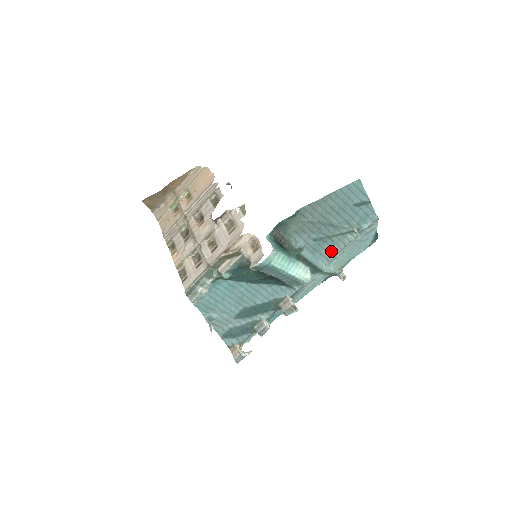
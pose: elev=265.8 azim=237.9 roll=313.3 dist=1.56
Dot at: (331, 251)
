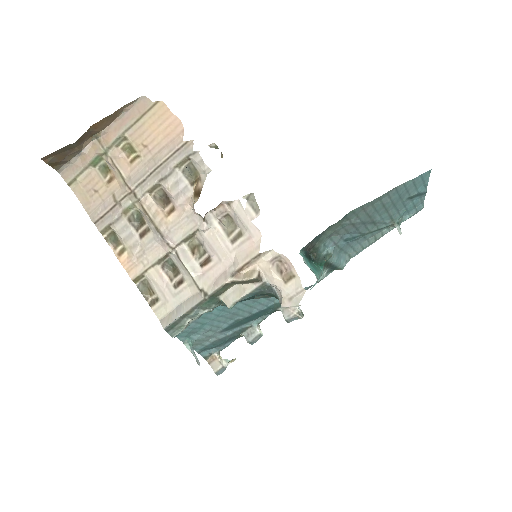
Dot at: (357, 247)
